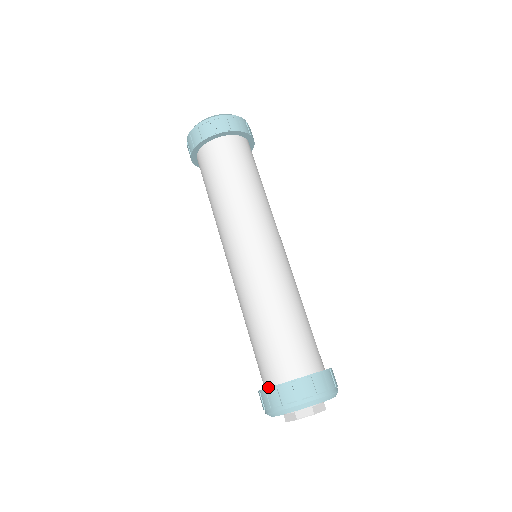
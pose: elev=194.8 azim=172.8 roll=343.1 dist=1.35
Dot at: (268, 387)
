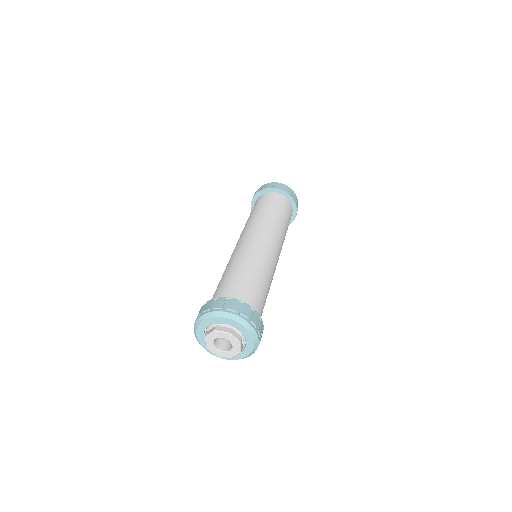
Dot at: occluded
